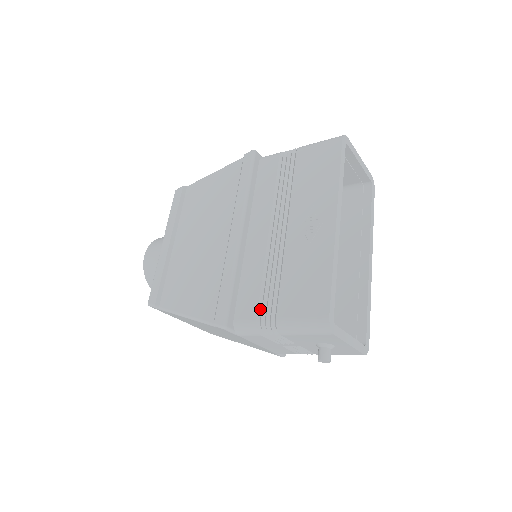
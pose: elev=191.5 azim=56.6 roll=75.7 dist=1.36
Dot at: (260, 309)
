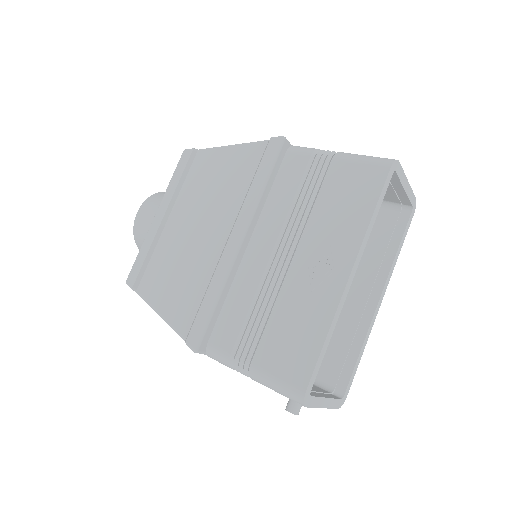
Dot at: (238, 343)
